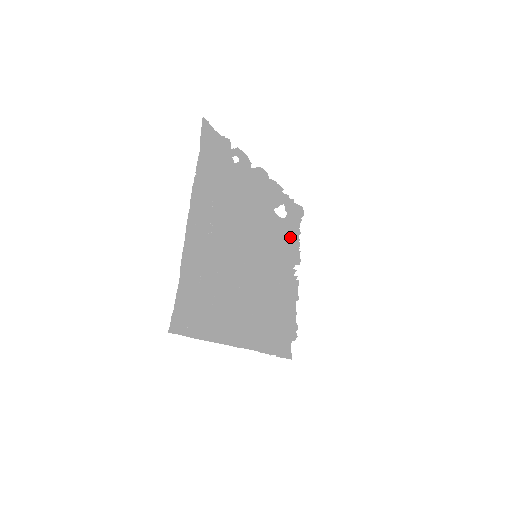
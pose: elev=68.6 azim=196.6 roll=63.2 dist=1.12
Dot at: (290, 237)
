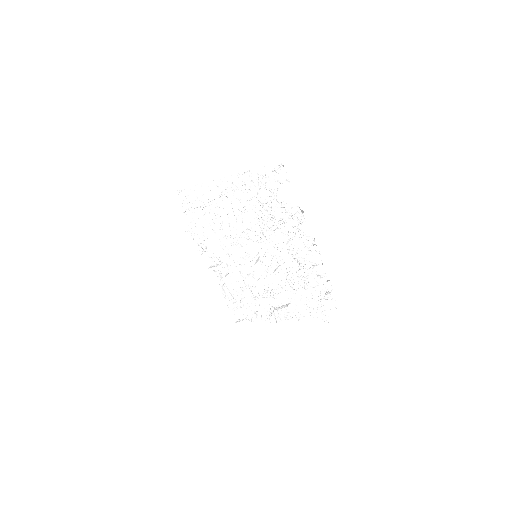
Dot at: (252, 298)
